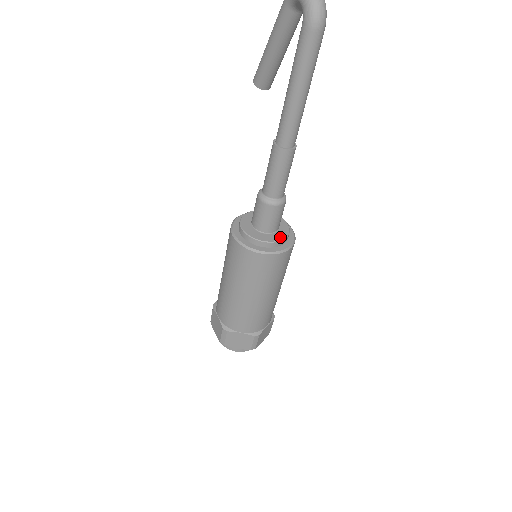
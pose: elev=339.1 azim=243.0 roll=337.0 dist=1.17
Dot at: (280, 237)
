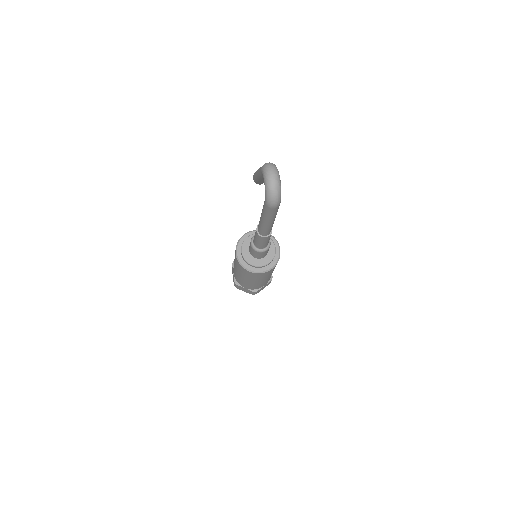
Dot at: (265, 263)
